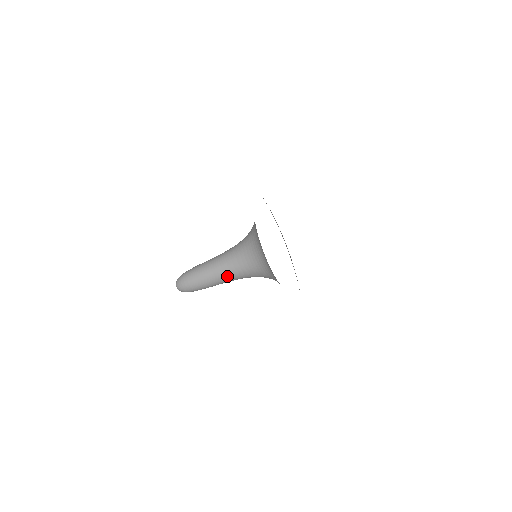
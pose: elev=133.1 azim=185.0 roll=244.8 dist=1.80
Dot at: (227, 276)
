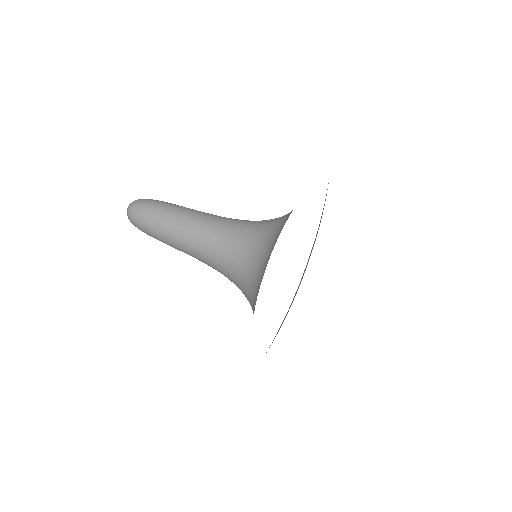
Dot at: (203, 231)
